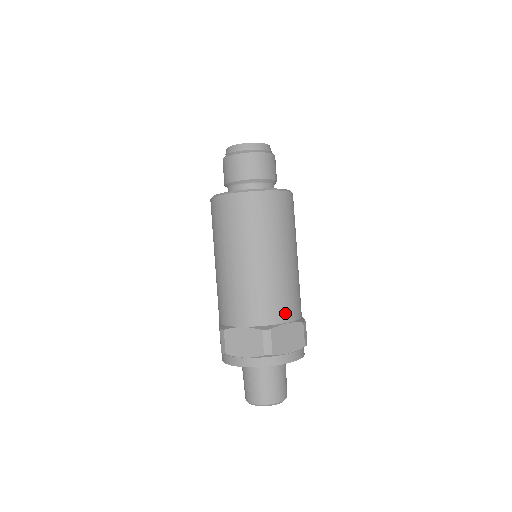
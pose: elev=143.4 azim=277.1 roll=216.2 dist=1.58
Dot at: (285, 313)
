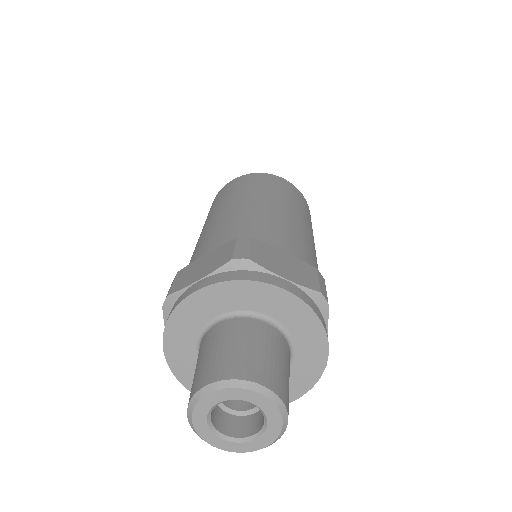
Dot at: (282, 243)
